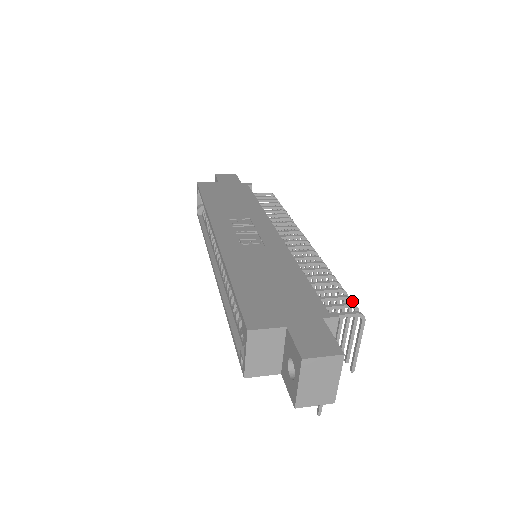
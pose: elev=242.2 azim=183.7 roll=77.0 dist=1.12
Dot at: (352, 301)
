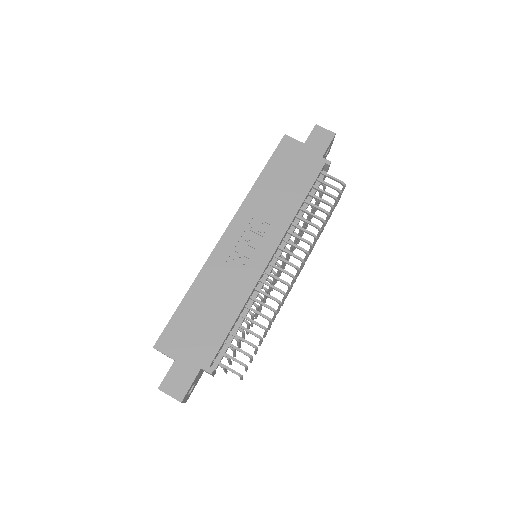
Dot at: (251, 358)
